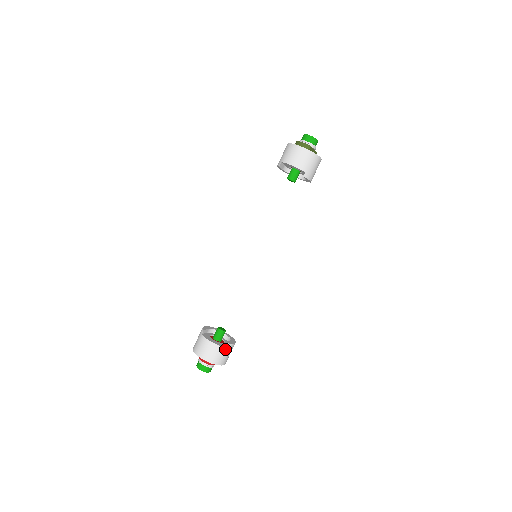
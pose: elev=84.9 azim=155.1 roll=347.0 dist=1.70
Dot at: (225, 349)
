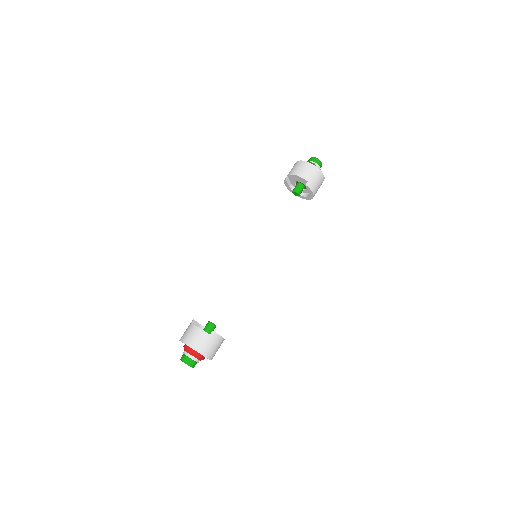
Dot at: (211, 338)
